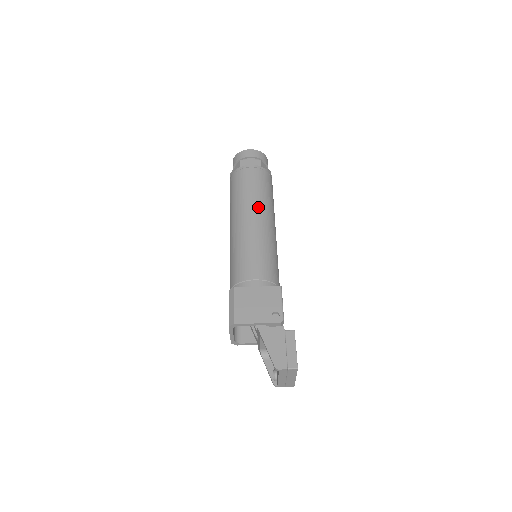
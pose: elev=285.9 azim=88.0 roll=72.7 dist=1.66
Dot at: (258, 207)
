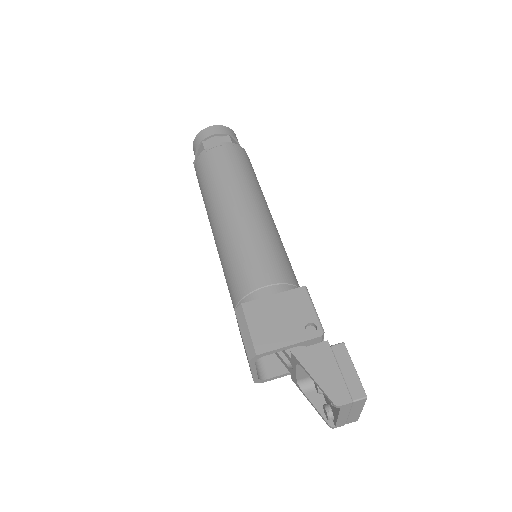
Dot at: (243, 191)
